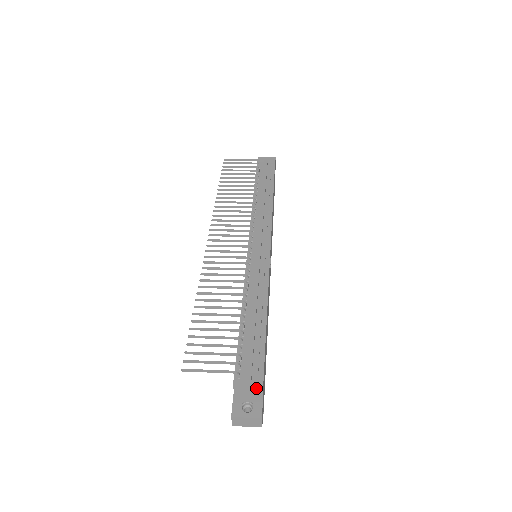
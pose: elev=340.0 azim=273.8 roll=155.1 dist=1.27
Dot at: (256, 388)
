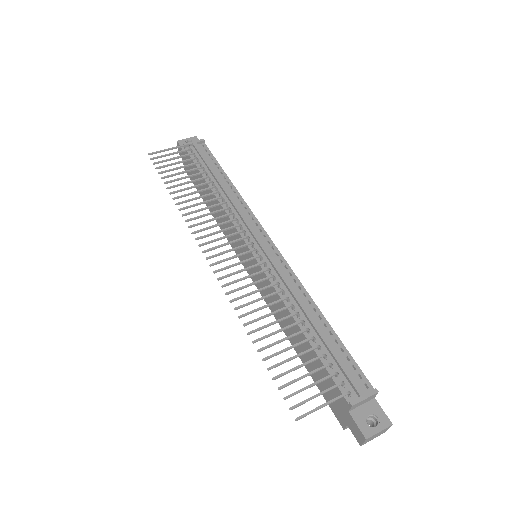
Dot at: (370, 398)
